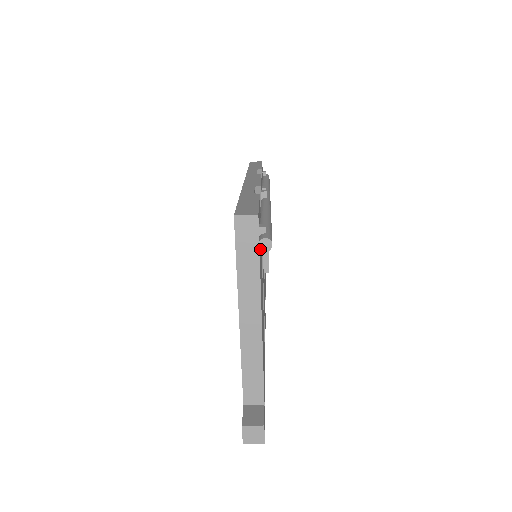
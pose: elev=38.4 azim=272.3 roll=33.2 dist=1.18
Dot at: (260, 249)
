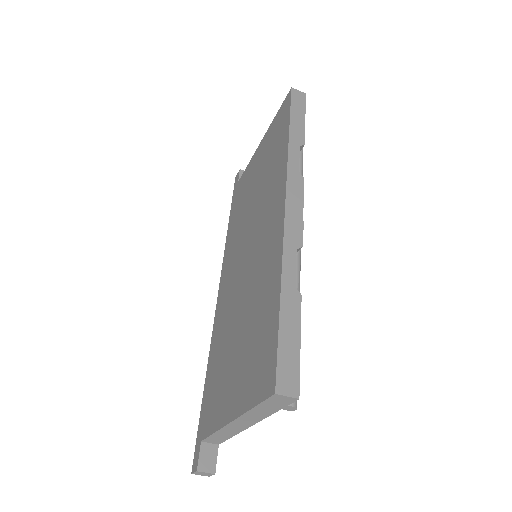
Dot at: (283, 408)
